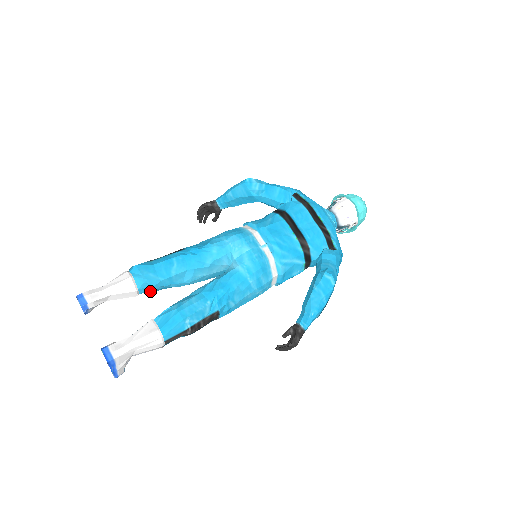
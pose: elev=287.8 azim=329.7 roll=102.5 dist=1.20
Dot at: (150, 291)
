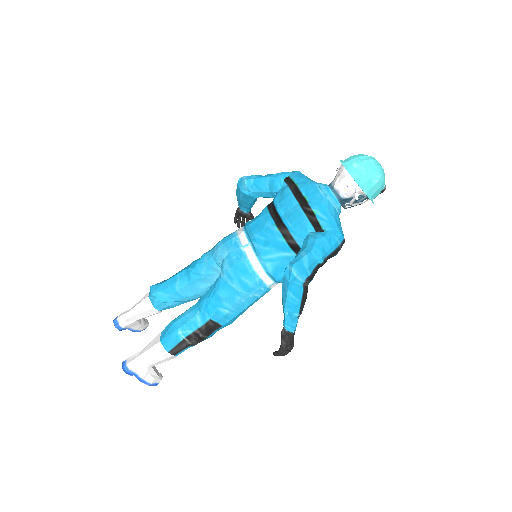
Dot at: (169, 307)
